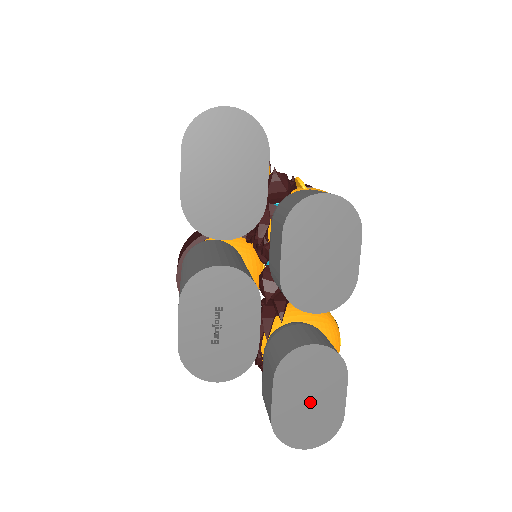
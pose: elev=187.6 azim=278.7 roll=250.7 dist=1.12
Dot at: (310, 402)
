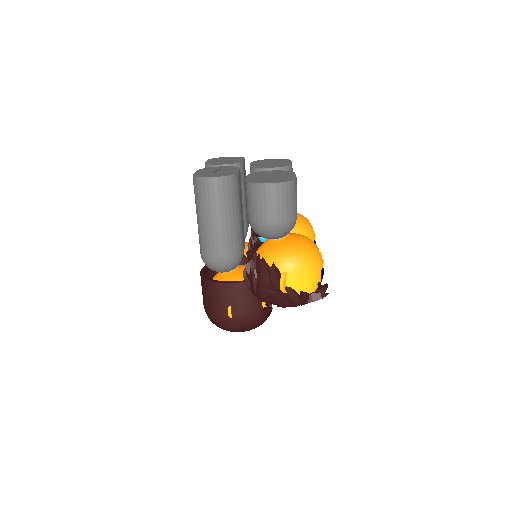
Dot at: (271, 177)
